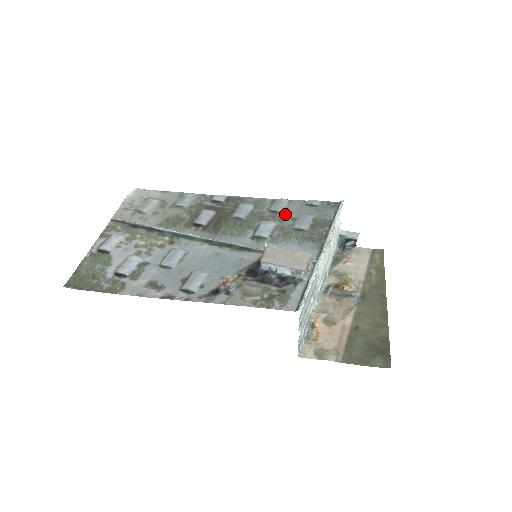
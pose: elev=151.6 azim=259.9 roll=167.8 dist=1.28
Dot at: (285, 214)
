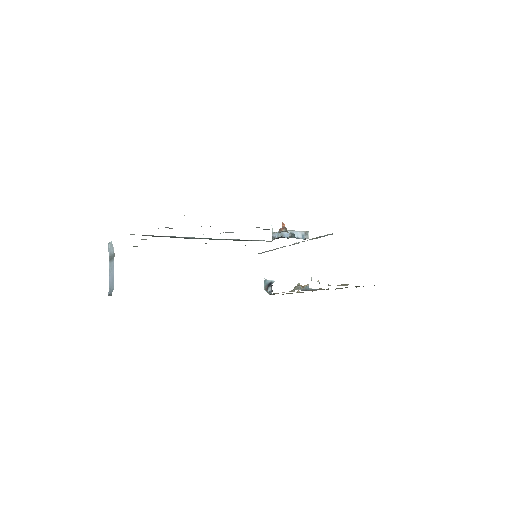
Dot at: occluded
